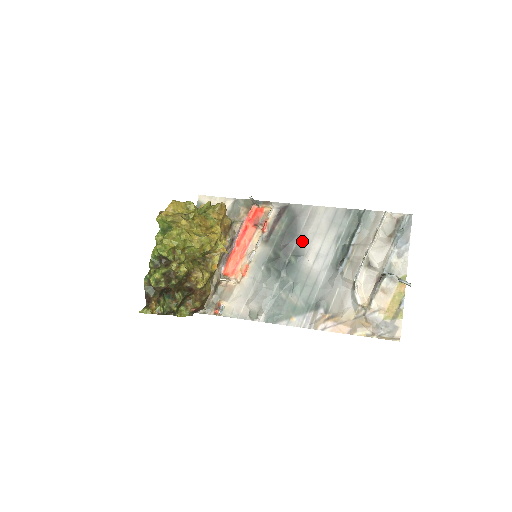
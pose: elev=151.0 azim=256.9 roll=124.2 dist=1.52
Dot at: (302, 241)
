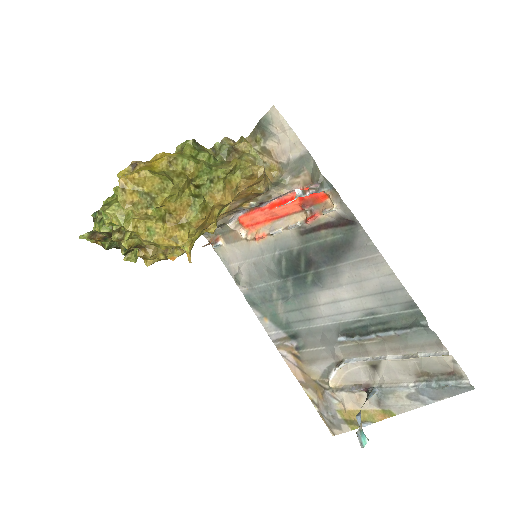
Dot at: (334, 274)
